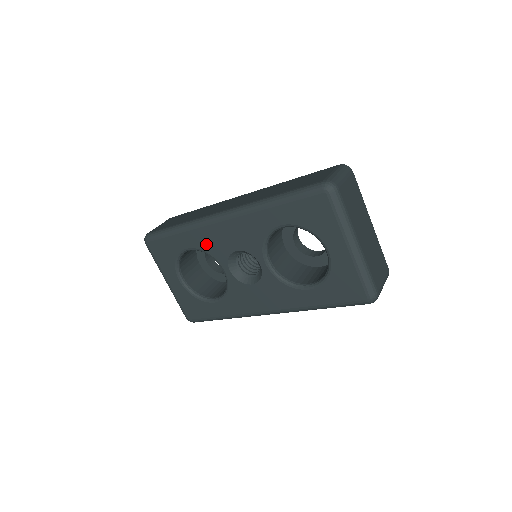
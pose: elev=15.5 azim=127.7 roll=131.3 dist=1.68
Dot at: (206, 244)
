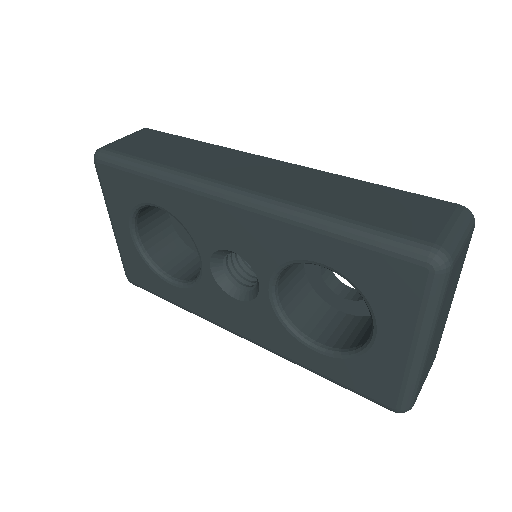
Dot at: (188, 216)
